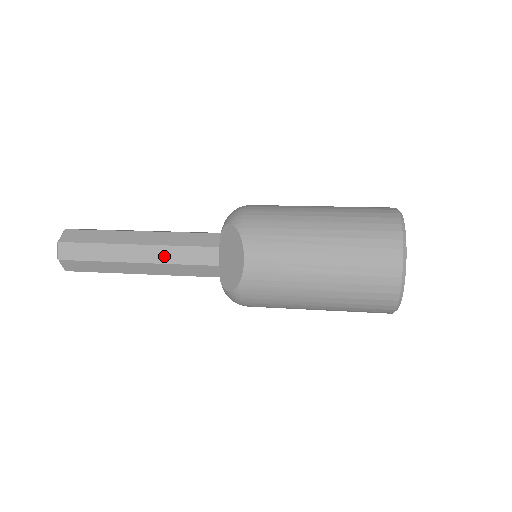
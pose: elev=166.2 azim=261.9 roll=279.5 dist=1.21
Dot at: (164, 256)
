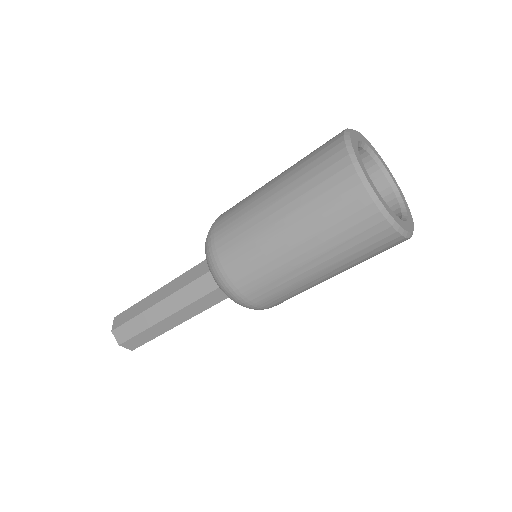
Dot at: occluded
